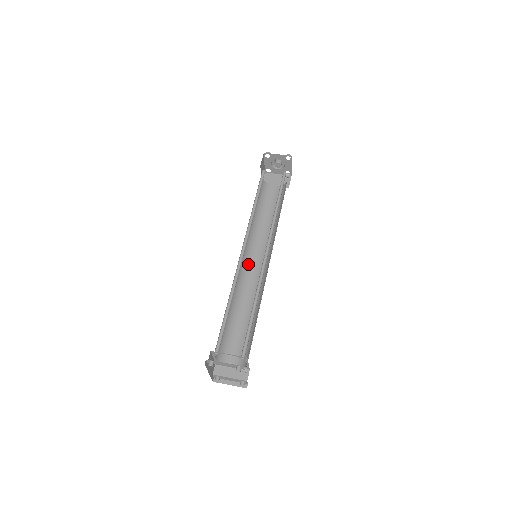
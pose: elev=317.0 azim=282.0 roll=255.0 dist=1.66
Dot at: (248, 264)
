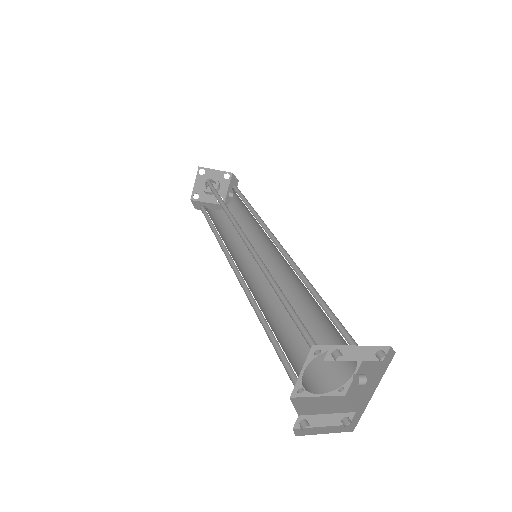
Dot at: (241, 273)
